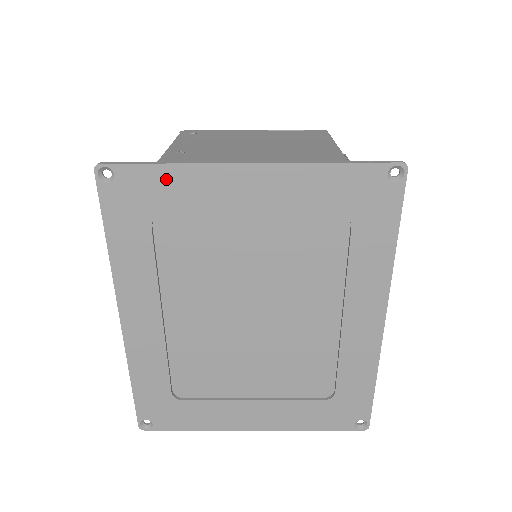
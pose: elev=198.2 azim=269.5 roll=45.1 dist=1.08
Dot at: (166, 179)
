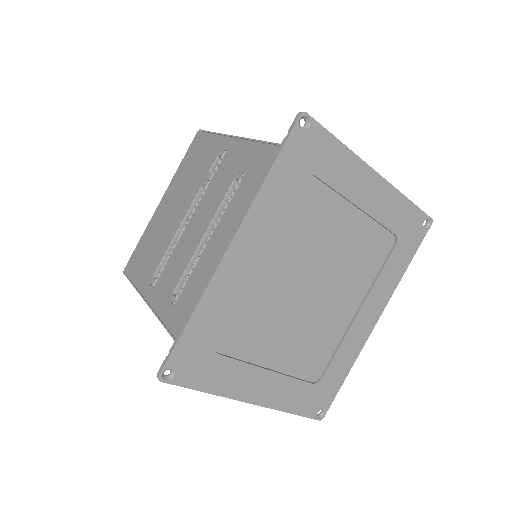
Dot at: (334, 152)
